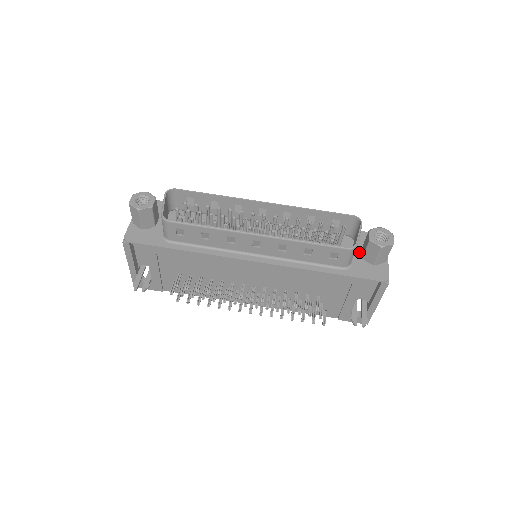
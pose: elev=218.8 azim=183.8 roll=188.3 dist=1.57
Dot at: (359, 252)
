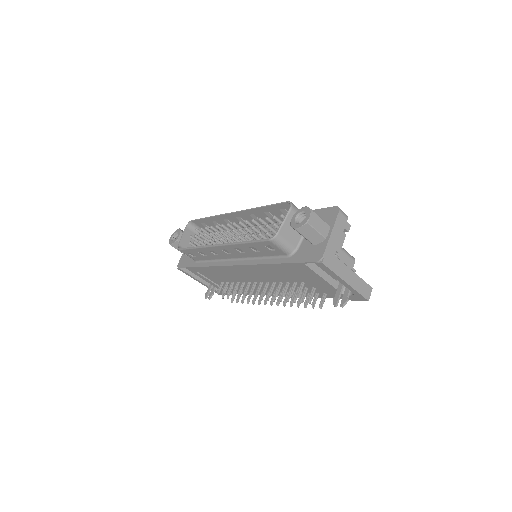
Dot at: occluded
